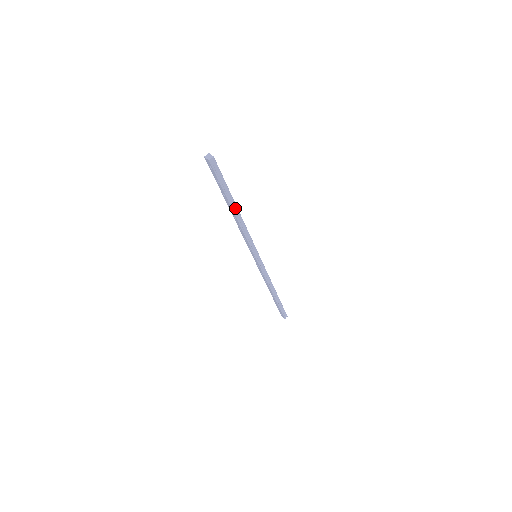
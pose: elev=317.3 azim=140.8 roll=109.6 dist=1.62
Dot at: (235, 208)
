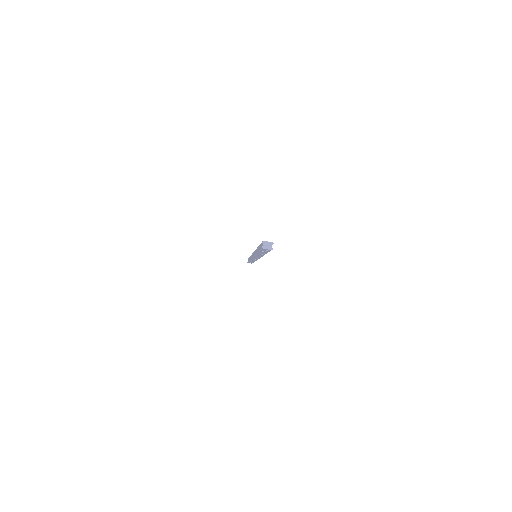
Dot at: occluded
